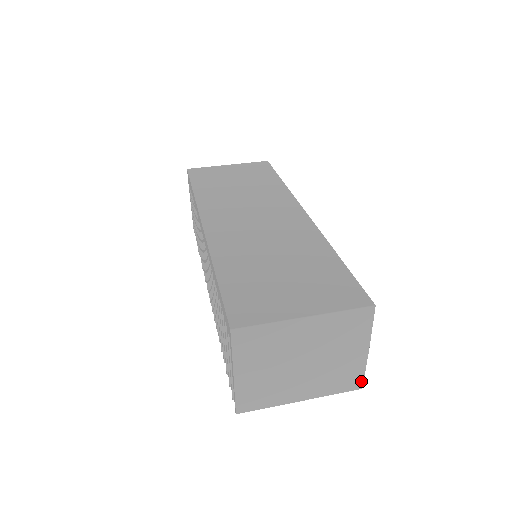
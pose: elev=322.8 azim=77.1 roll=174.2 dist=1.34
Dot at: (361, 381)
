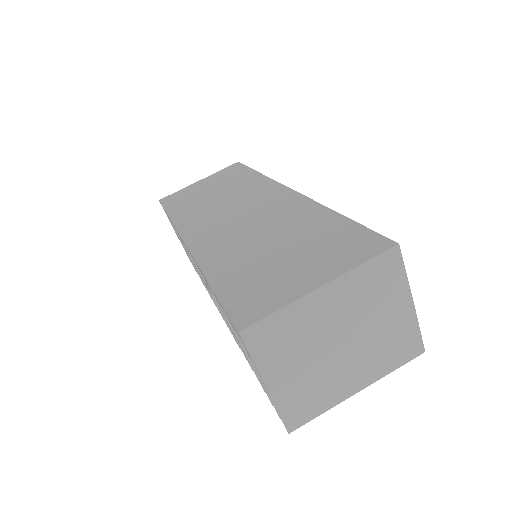
Dot at: (420, 343)
